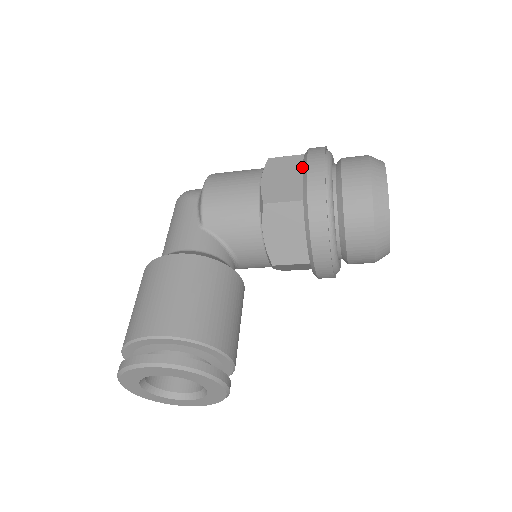
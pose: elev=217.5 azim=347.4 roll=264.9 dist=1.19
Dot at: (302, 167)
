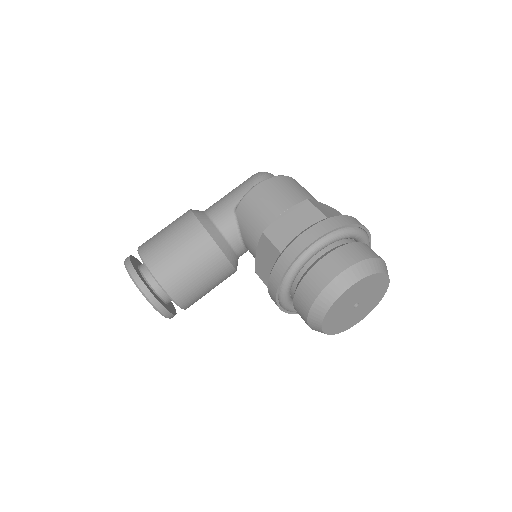
Dot at: occluded
